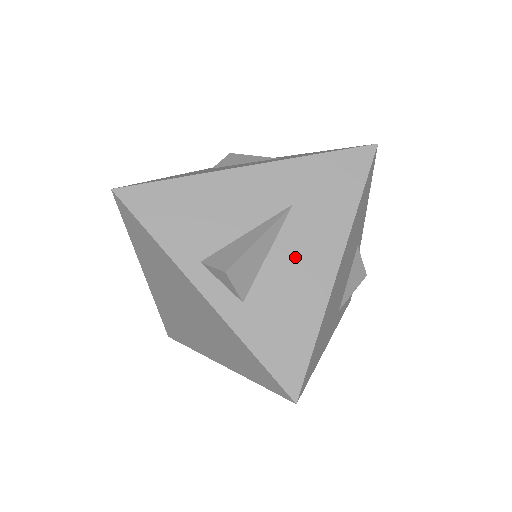
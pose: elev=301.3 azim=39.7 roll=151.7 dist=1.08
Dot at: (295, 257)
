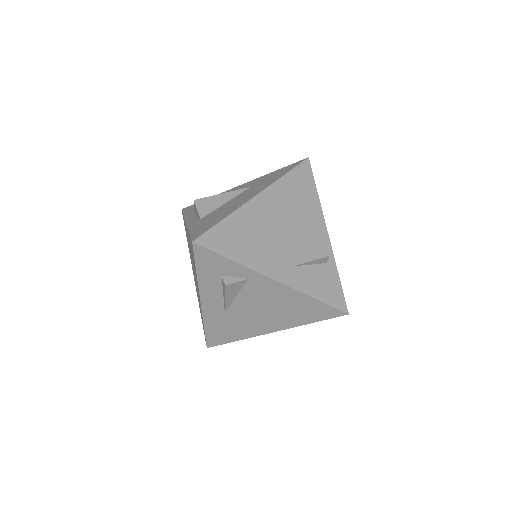
Dot at: (238, 199)
